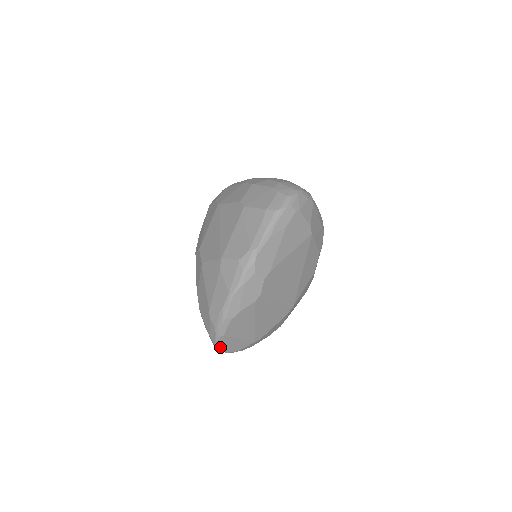
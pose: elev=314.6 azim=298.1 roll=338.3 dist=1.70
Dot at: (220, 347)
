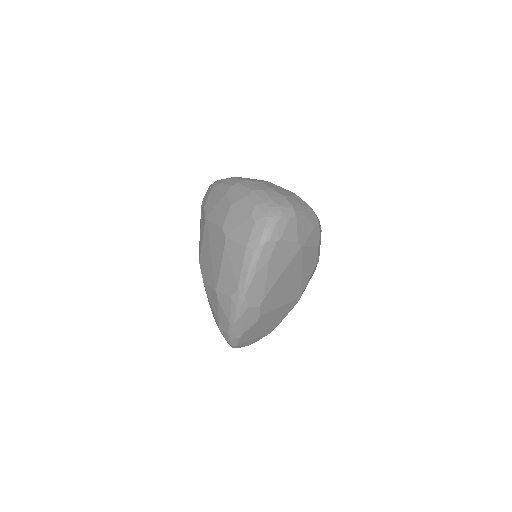
Dot at: (239, 347)
